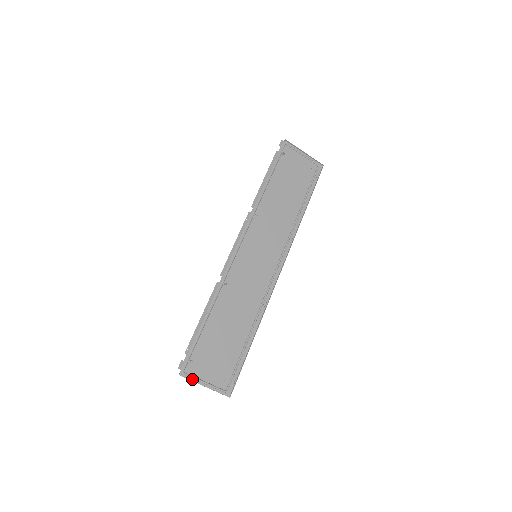
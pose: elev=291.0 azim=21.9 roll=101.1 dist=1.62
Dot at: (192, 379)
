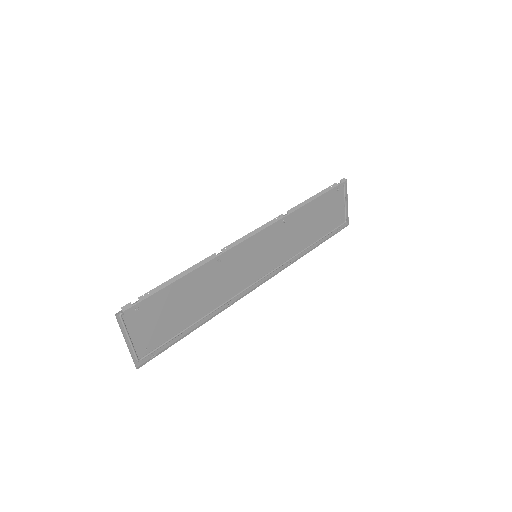
Dot at: (122, 327)
